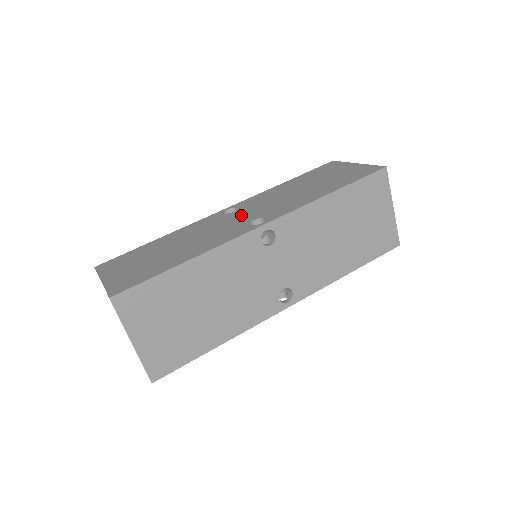
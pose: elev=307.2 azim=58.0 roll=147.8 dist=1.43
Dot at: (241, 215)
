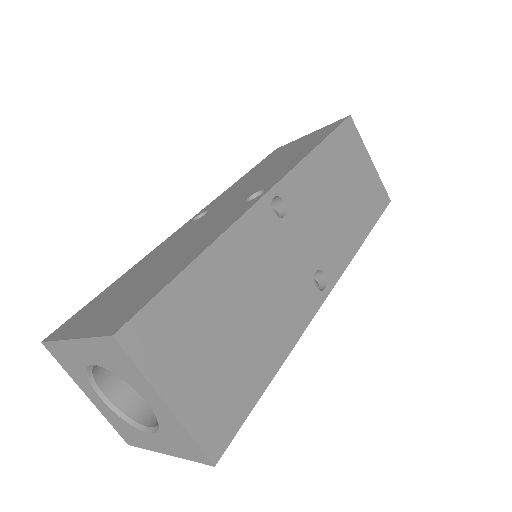
Dot at: (222, 207)
